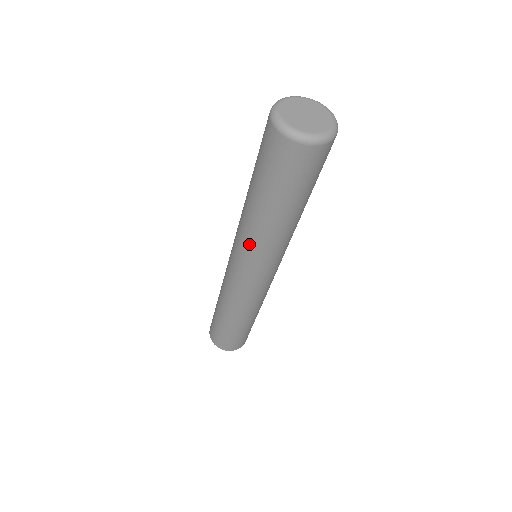
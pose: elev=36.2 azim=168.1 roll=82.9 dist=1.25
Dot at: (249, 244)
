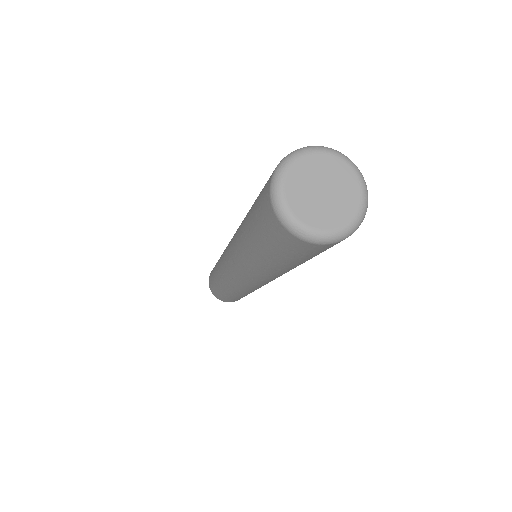
Dot at: (238, 261)
